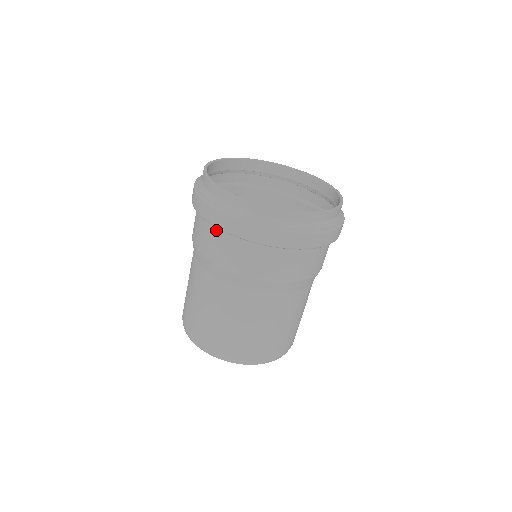
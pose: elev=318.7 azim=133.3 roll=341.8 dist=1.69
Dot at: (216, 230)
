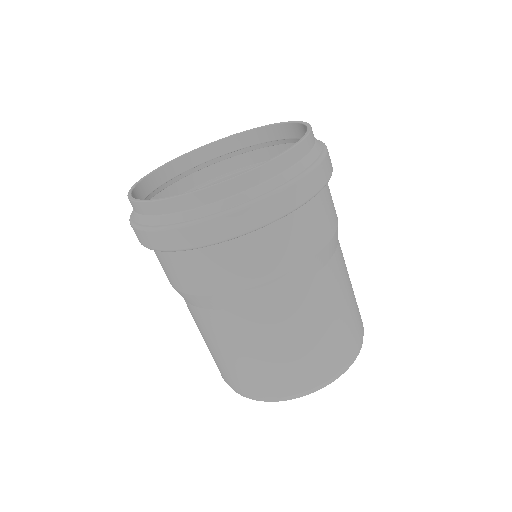
Dot at: (156, 251)
